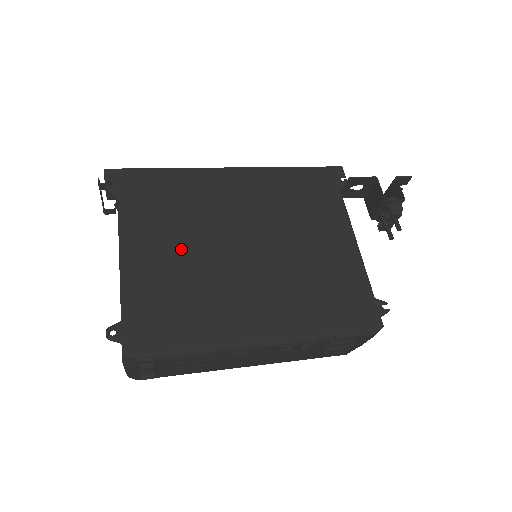
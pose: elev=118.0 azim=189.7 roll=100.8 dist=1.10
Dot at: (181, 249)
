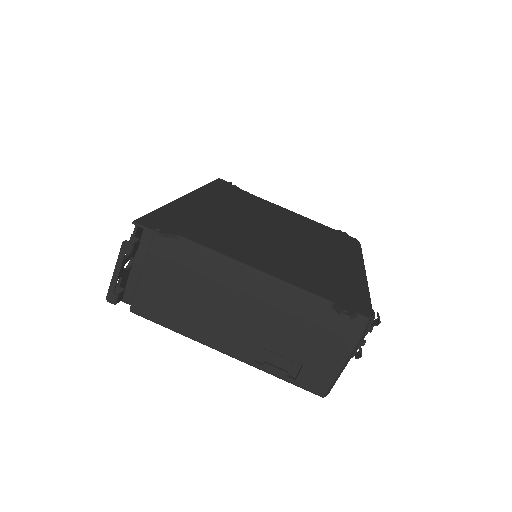
Dot at: (266, 248)
